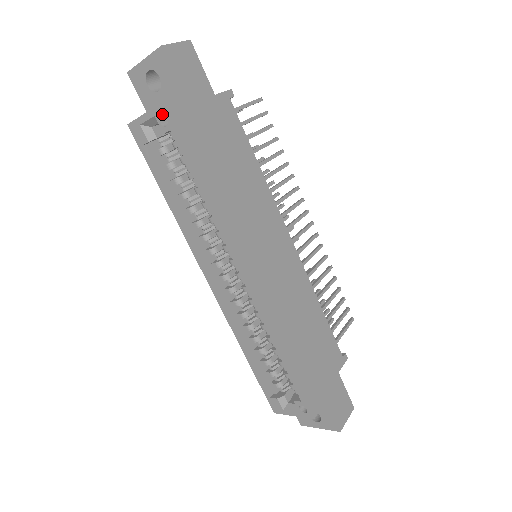
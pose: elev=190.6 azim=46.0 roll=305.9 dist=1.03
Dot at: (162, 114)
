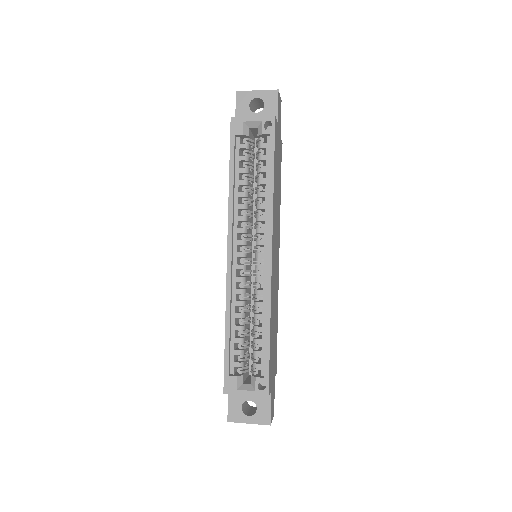
Dot at: (266, 123)
